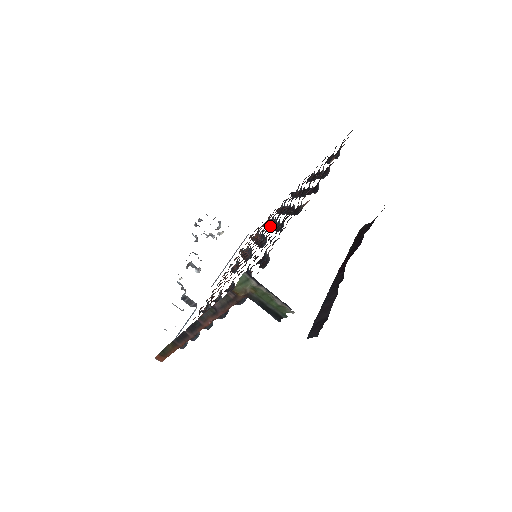
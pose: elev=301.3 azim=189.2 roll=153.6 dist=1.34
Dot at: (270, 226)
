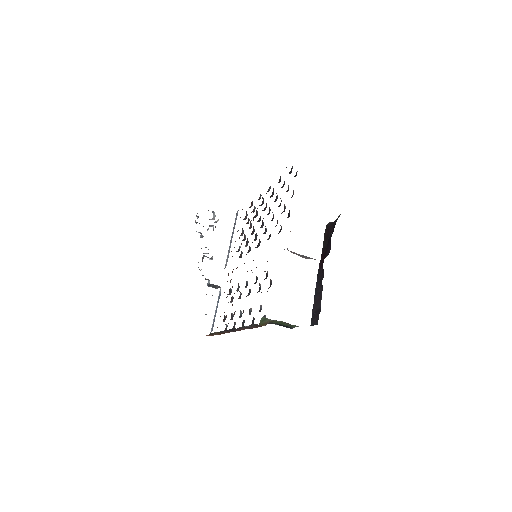
Dot at: (257, 221)
